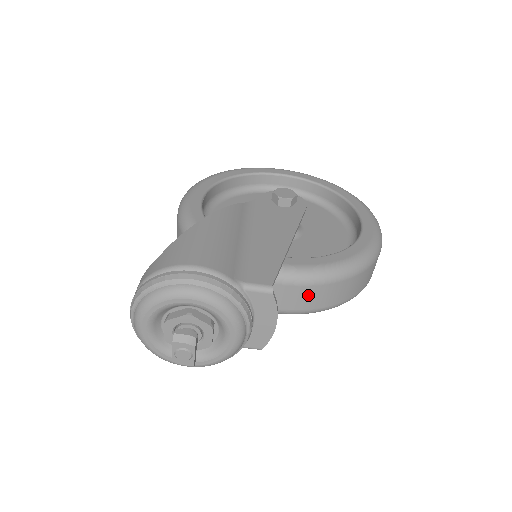
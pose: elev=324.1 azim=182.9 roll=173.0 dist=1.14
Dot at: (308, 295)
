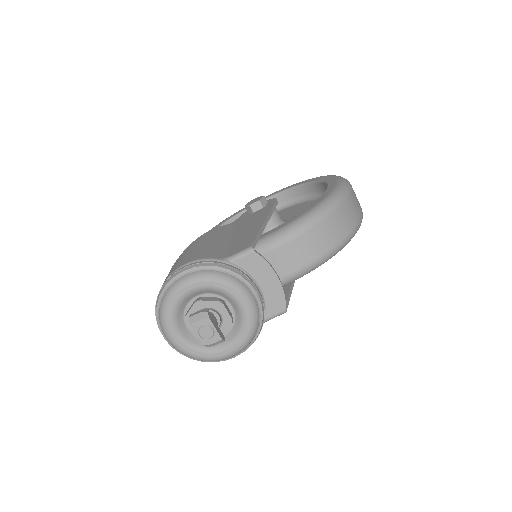
Dot at: (300, 248)
